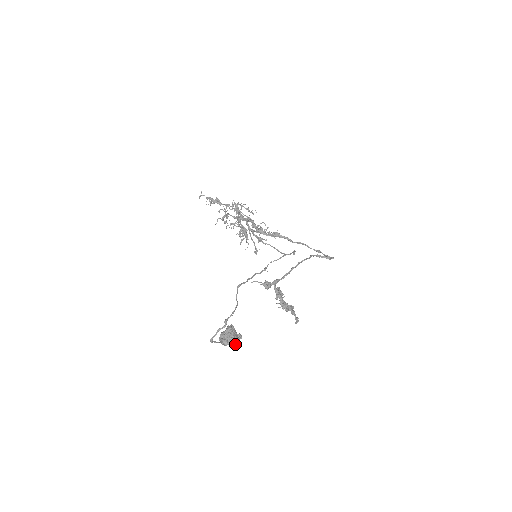
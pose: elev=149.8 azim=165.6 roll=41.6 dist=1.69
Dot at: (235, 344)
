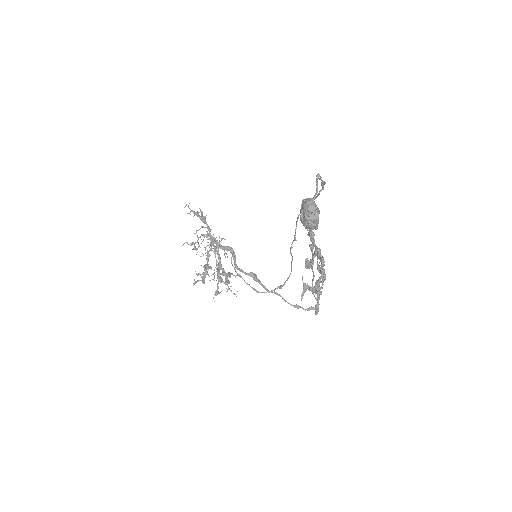
Dot at: (318, 220)
